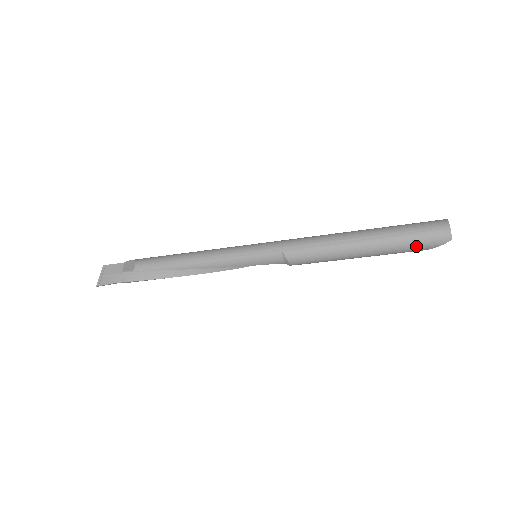
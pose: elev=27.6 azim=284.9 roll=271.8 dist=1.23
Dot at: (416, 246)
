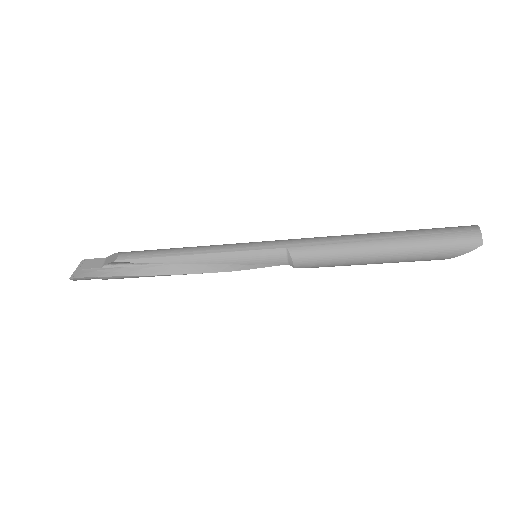
Dot at: (441, 250)
